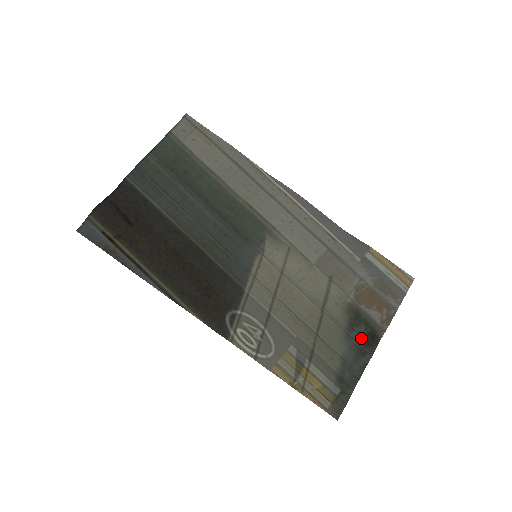
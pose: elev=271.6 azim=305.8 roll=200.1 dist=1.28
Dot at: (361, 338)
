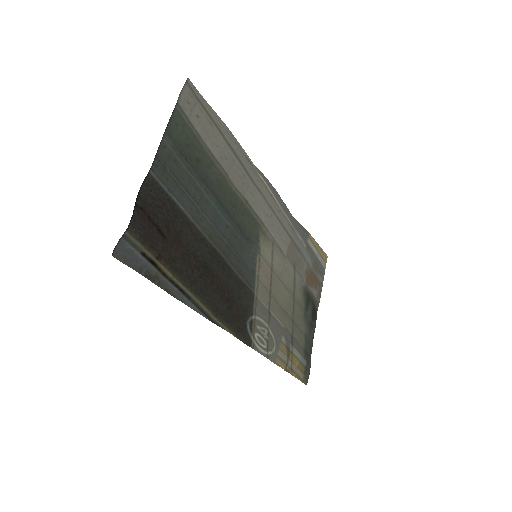
Dot at: (311, 314)
